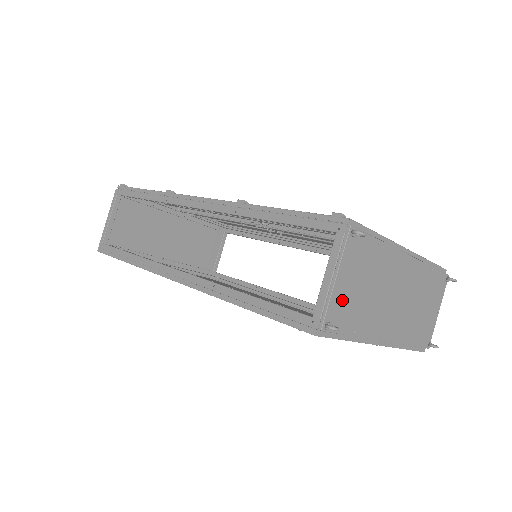
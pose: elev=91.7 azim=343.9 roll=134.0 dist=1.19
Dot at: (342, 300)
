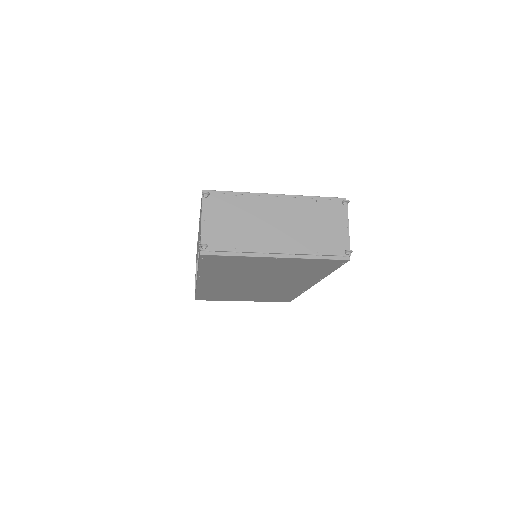
Dot at: (213, 232)
